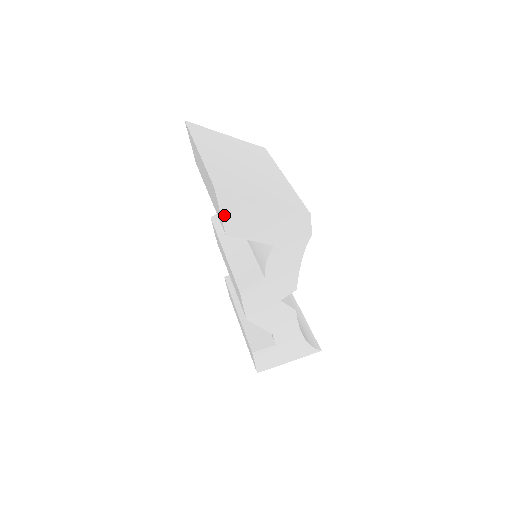
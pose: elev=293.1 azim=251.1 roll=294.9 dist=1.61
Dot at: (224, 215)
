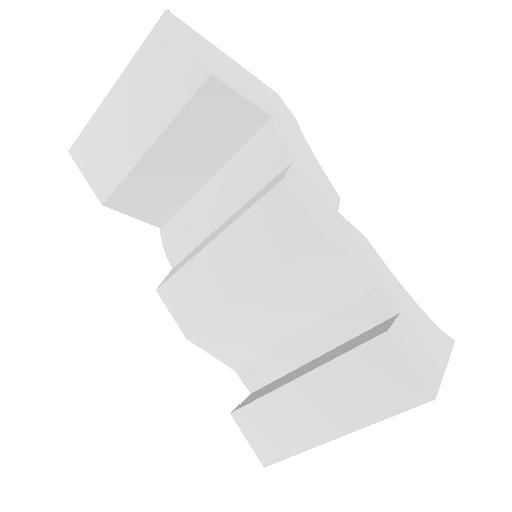
Dot at: (195, 47)
